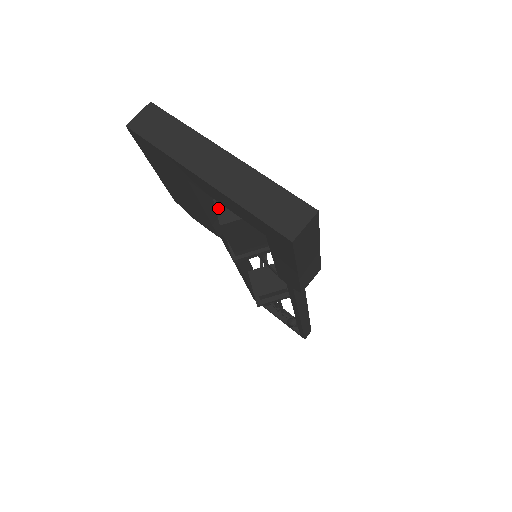
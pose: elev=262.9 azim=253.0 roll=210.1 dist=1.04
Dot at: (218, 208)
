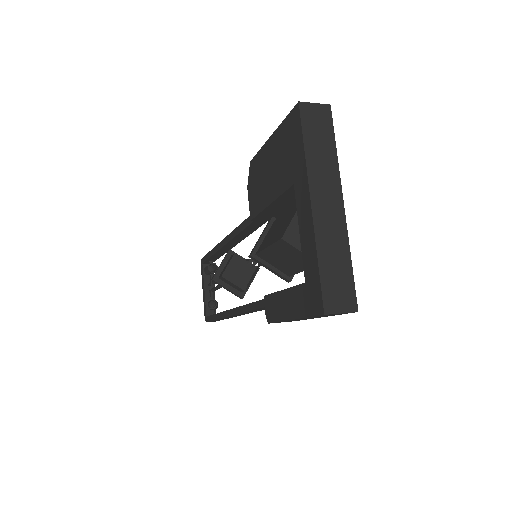
Dot at: (292, 225)
